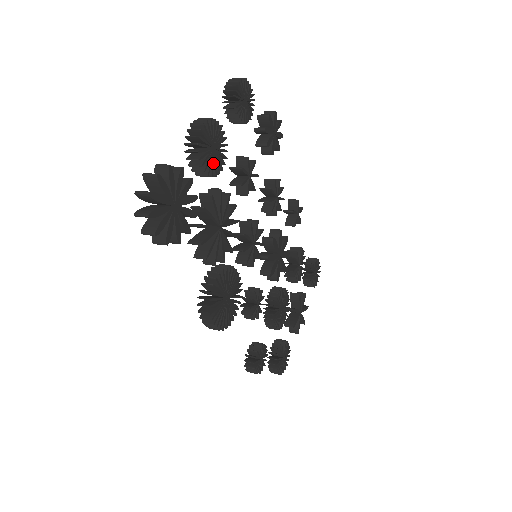
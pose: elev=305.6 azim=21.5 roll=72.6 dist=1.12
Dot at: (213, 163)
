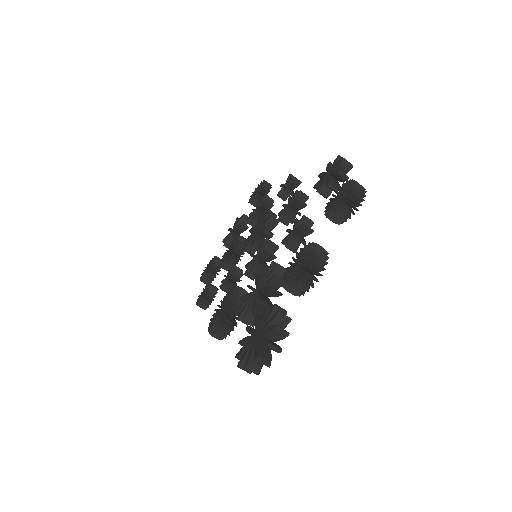
Dot at: occluded
